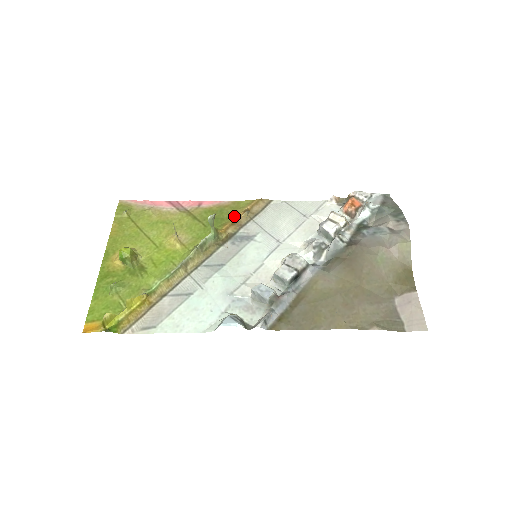
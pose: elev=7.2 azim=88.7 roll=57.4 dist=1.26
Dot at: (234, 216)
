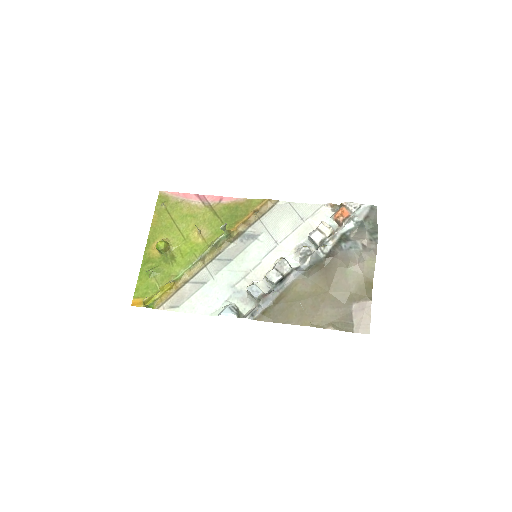
Dot at: (246, 214)
